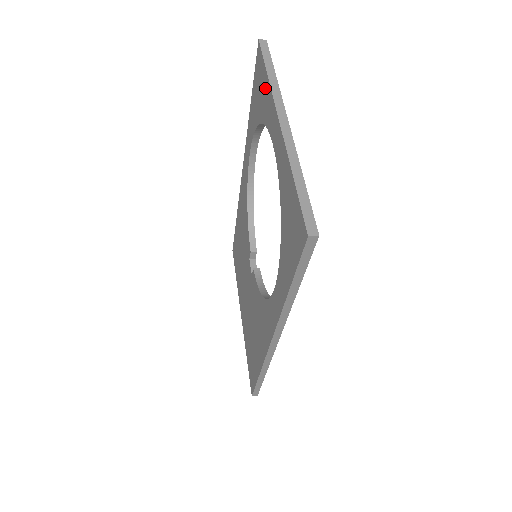
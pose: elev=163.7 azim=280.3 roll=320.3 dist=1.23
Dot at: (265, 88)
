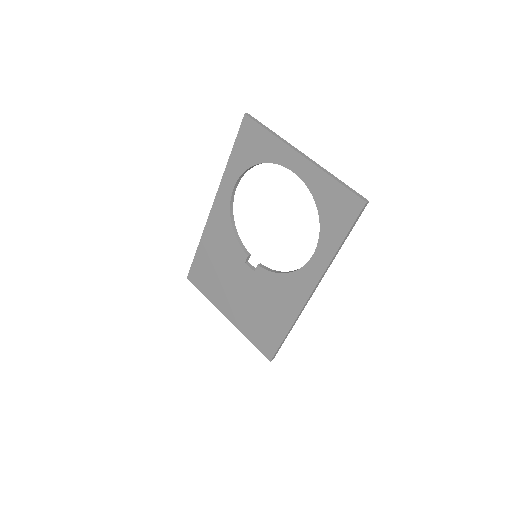
Dot at: (267, 141)
